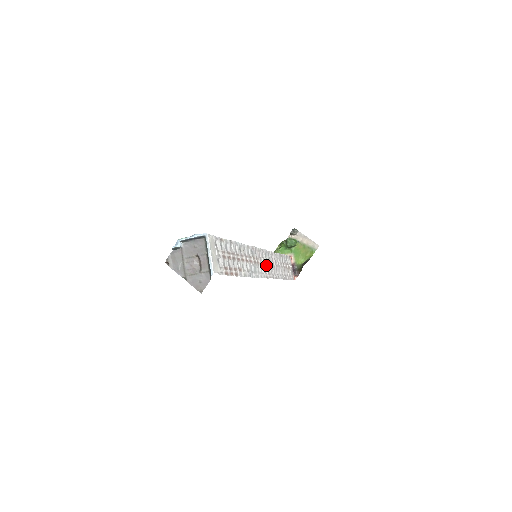
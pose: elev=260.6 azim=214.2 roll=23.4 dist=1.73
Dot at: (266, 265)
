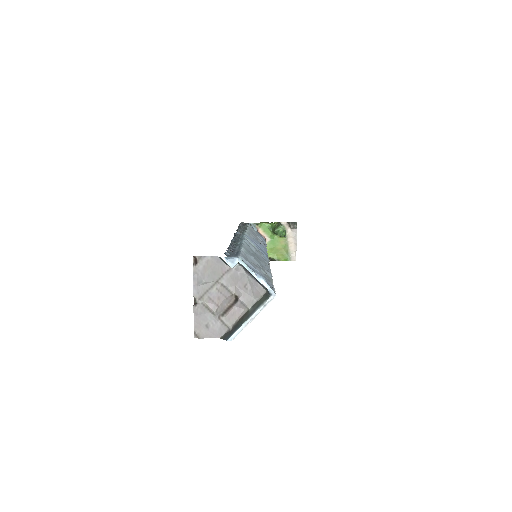
Dot at: occluded
